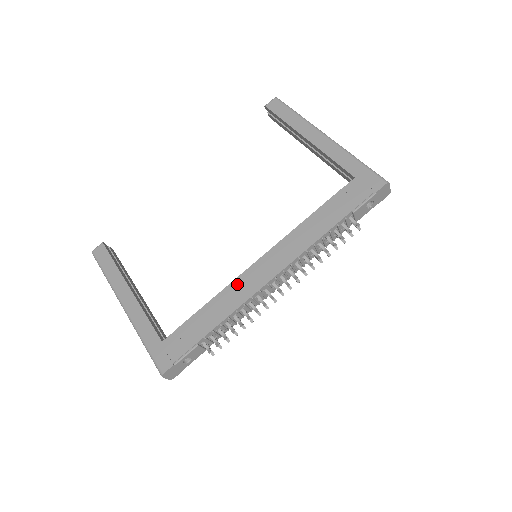
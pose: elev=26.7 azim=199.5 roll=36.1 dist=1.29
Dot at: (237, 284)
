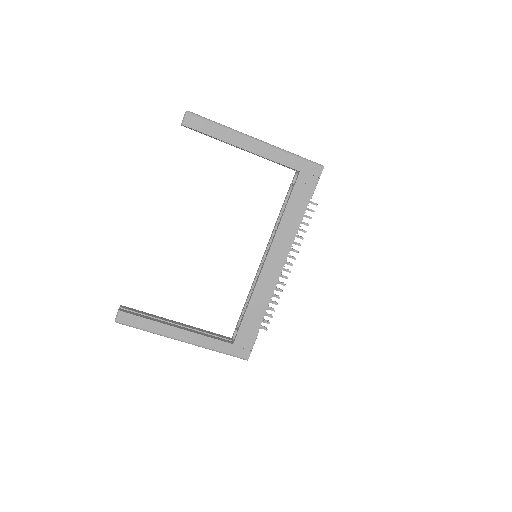
Dot at: (261, 284)
